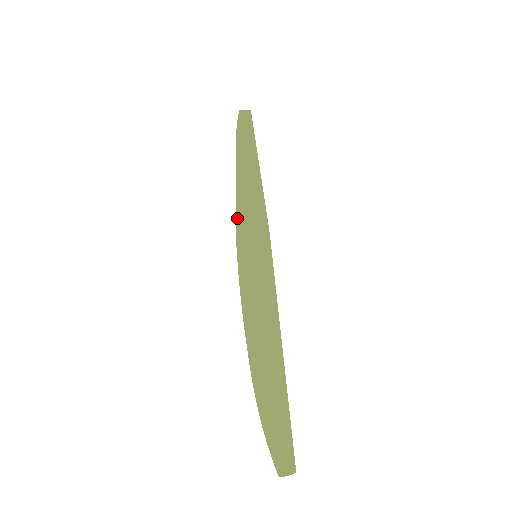
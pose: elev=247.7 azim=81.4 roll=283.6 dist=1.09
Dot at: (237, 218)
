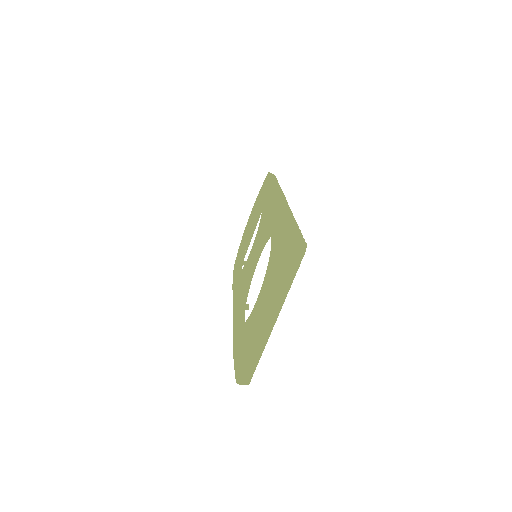
Dot at: (283, 211)
